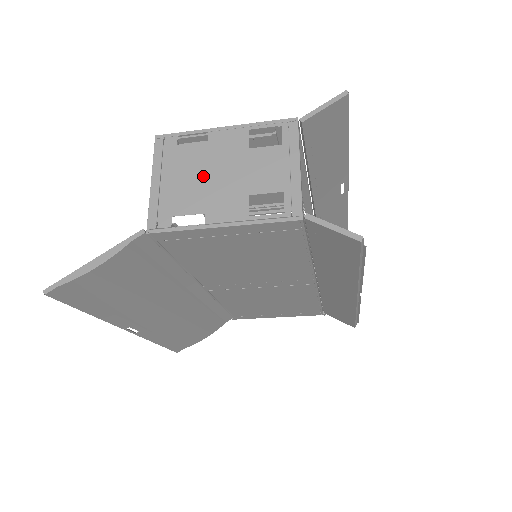
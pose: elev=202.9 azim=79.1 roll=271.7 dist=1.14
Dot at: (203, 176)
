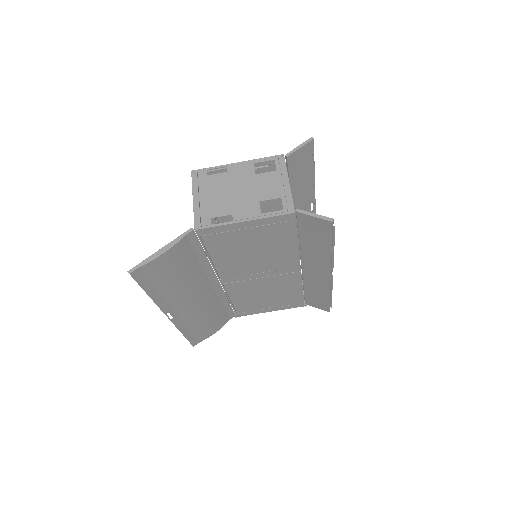
Dot at: (228, 193)
